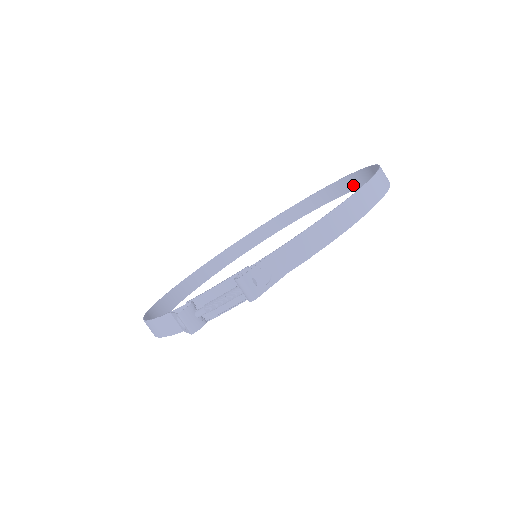
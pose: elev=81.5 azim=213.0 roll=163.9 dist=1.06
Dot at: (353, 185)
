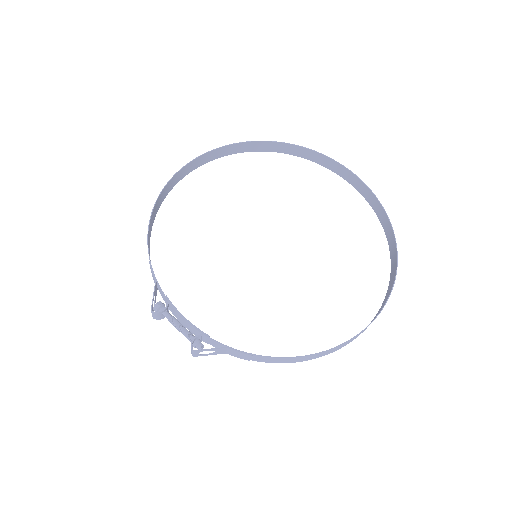
Dot at: (391, 245)
